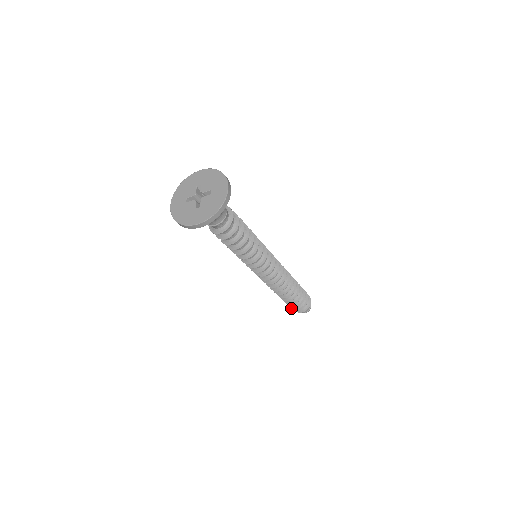
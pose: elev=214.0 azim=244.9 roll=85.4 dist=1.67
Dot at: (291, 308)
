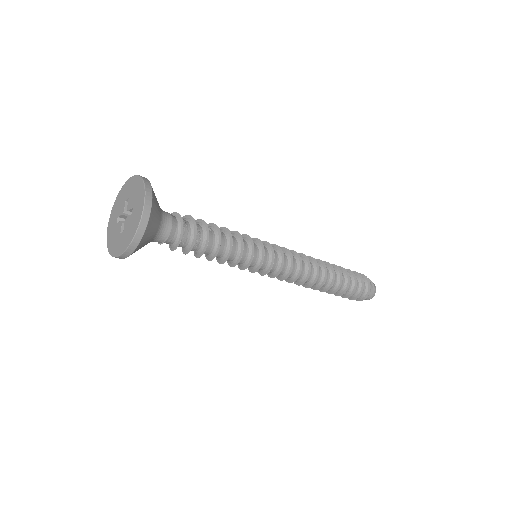
Dot at: occluded
